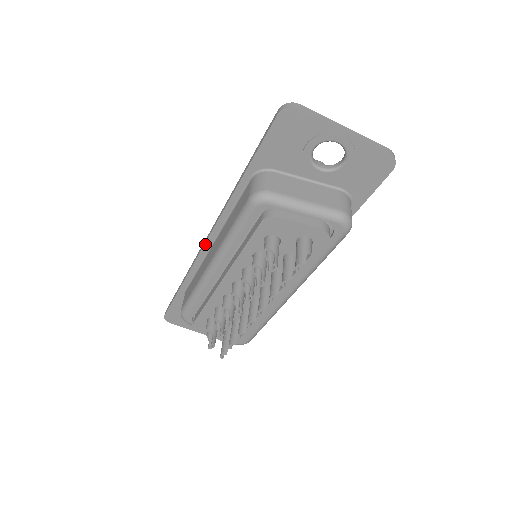
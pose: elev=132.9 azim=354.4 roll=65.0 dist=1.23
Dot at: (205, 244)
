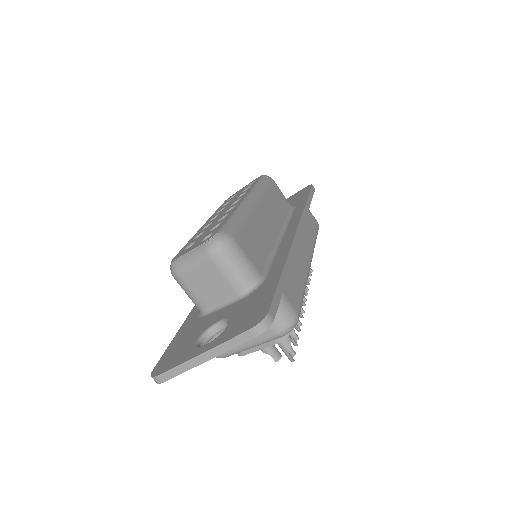
Dot at: occluded
